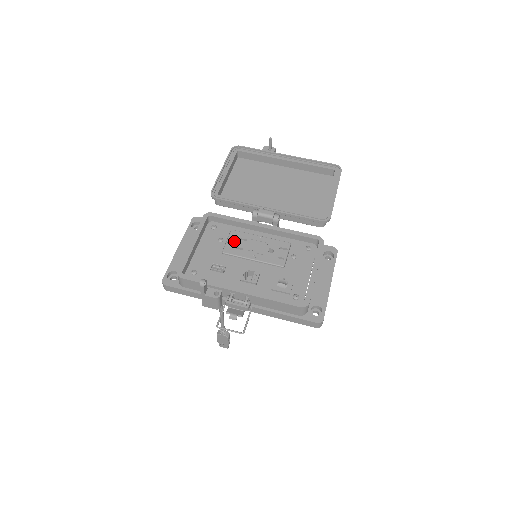
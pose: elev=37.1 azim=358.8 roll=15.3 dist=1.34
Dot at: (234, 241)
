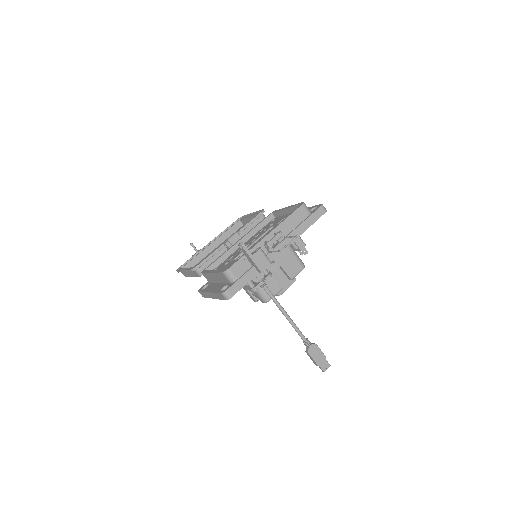
Dot at: (234, 255)
